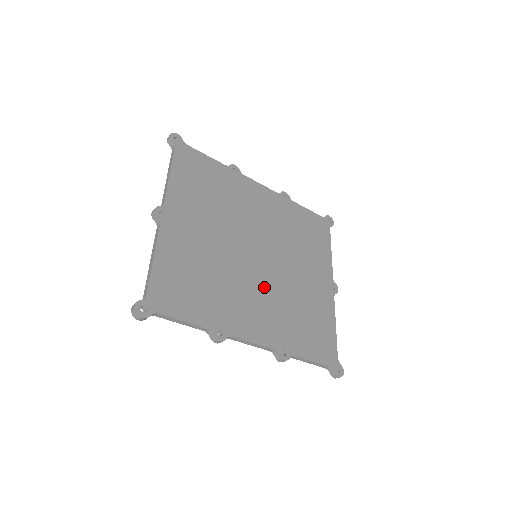
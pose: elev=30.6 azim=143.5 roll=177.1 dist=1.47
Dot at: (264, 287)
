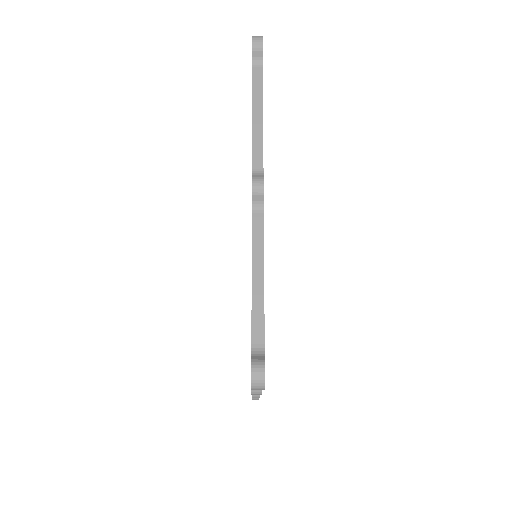
Dot at: occluded
